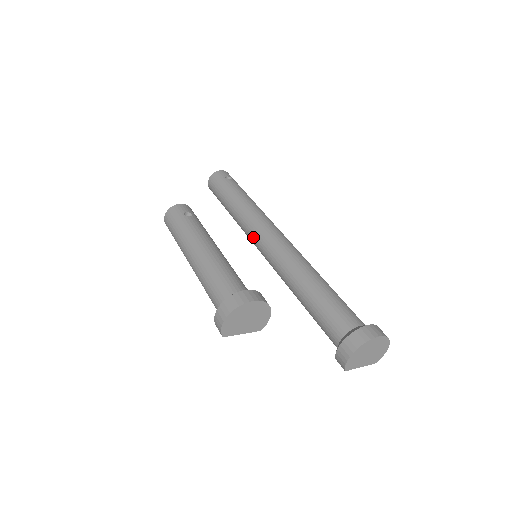
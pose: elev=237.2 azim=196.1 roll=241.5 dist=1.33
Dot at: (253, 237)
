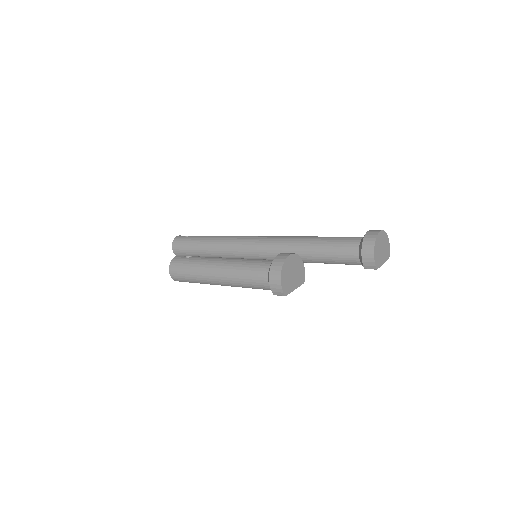
Dot at: (241, 252)
